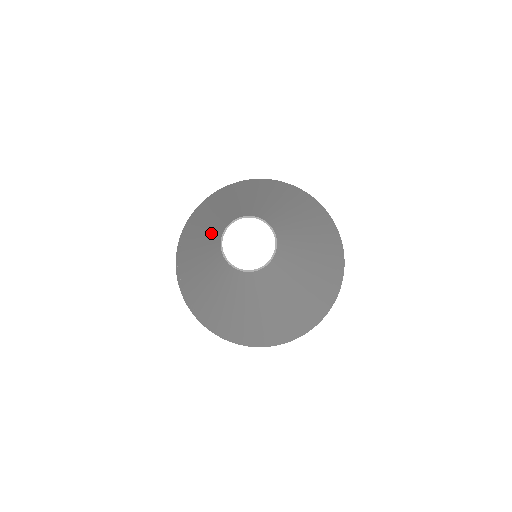
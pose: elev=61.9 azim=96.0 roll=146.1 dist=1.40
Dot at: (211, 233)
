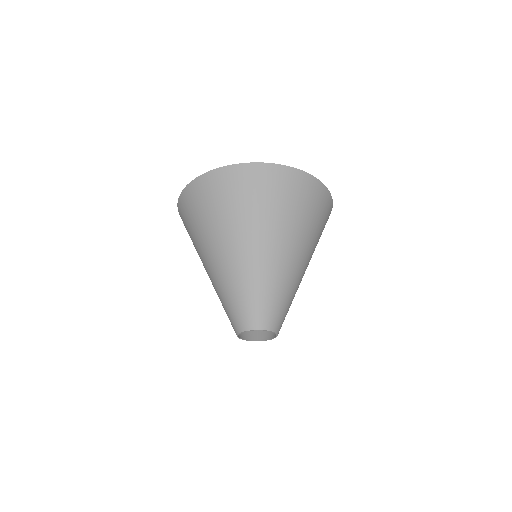
Dot at: (224, 308)
